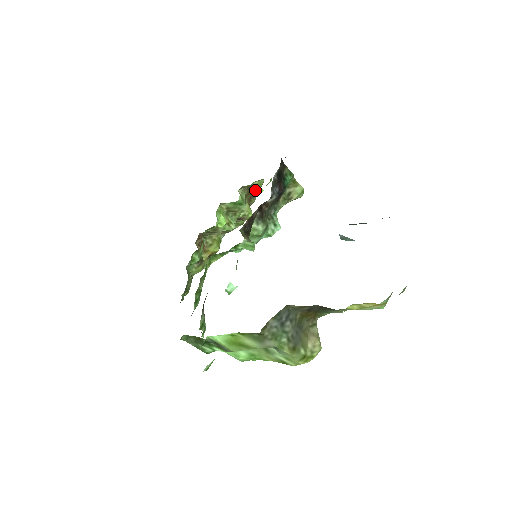
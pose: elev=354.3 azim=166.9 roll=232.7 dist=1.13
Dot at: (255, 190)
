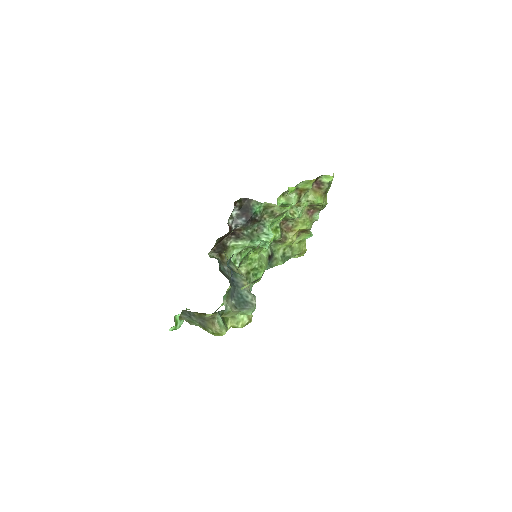
Dot at: (308, 186)
